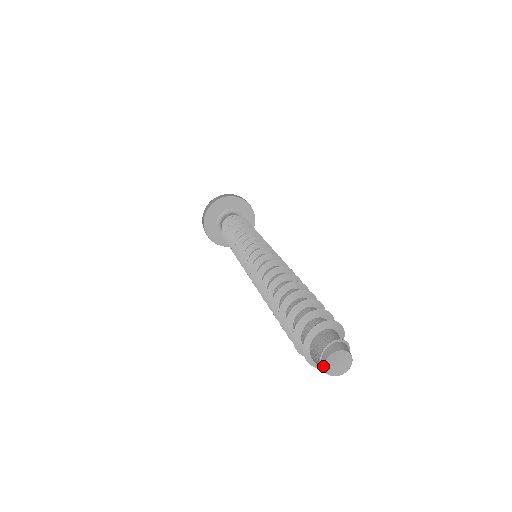
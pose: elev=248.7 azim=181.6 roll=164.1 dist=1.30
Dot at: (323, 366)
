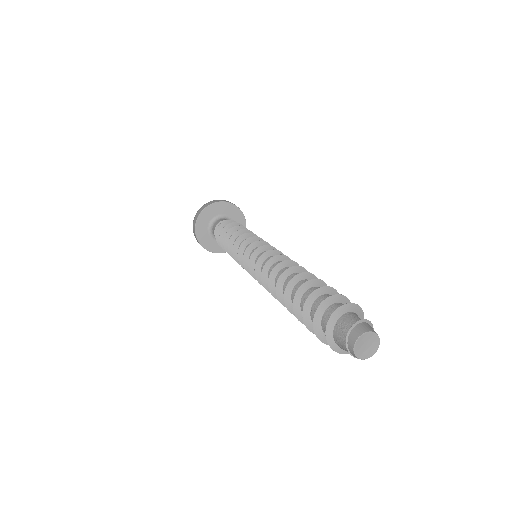
Dot at: (355, 357)
